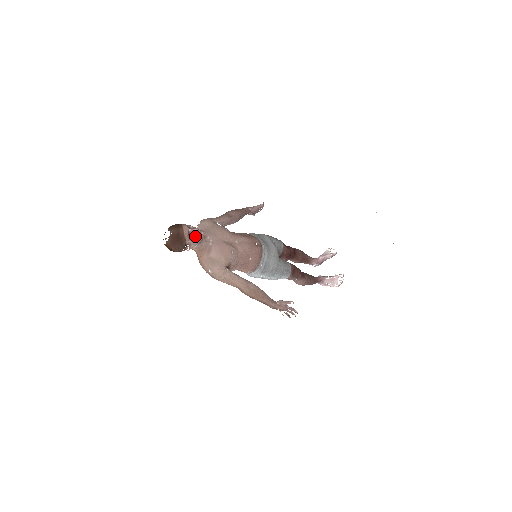
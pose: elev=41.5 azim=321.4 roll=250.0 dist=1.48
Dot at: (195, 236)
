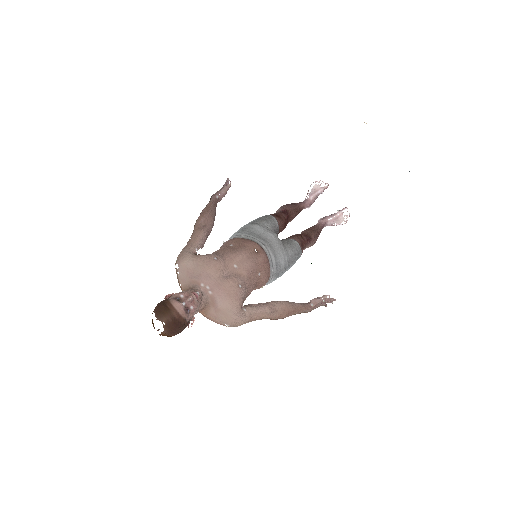
Dot at: (193, 306)
